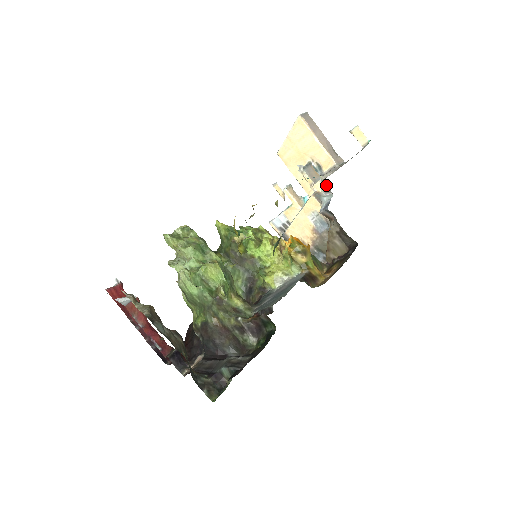
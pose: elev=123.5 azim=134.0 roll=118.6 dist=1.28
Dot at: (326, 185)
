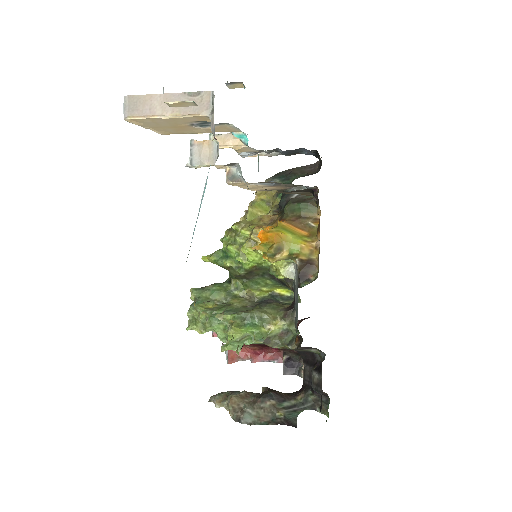
Dot at: (224, 165)
